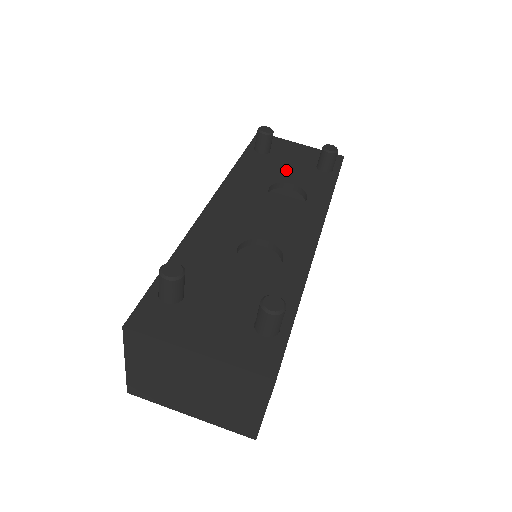
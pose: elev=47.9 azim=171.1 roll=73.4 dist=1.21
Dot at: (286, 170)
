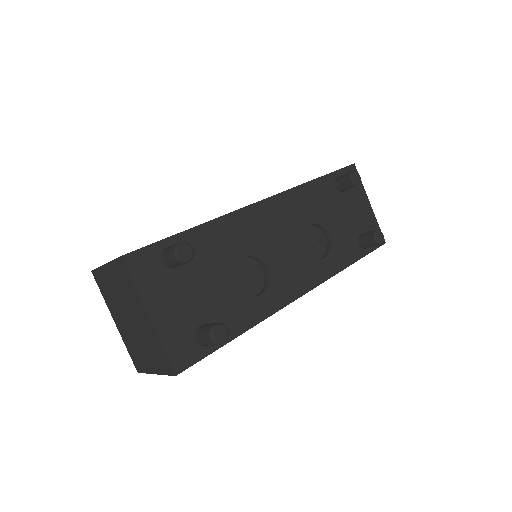
Dot at: (337, 219)
